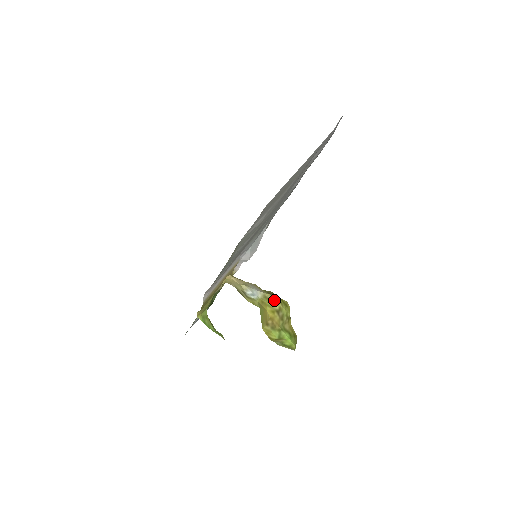
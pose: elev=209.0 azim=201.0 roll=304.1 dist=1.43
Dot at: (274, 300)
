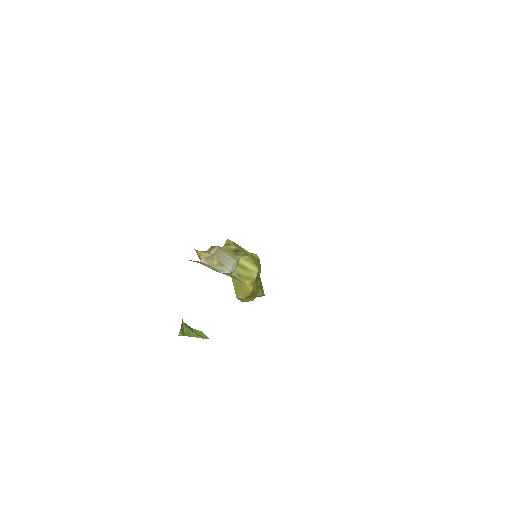
Dot at: (249, 266)
